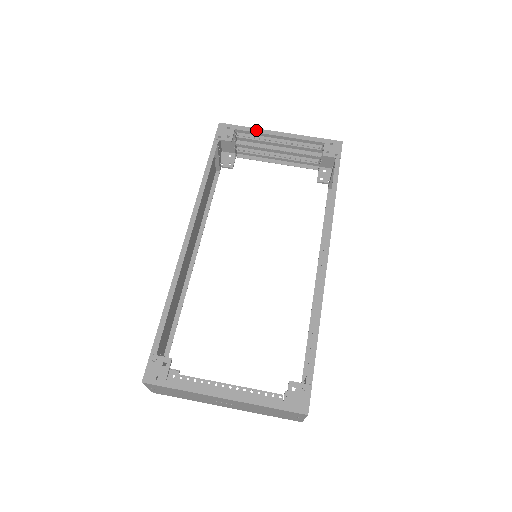
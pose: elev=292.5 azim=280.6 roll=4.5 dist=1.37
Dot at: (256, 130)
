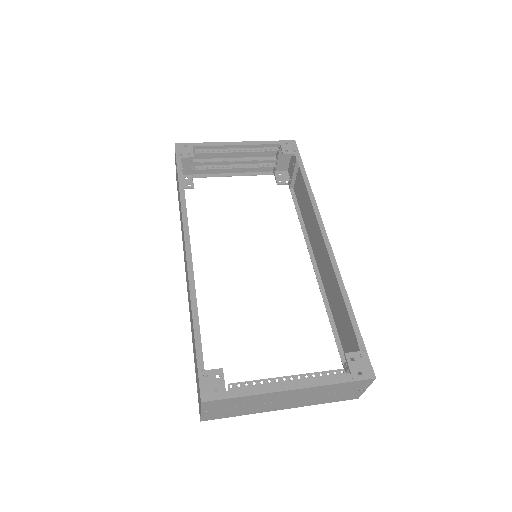
Dot at: (213, 144)
